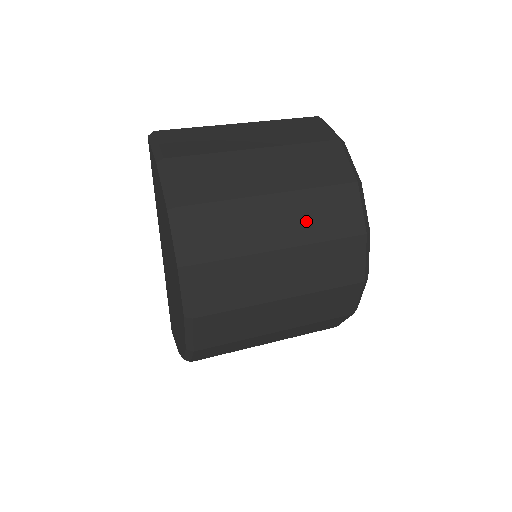
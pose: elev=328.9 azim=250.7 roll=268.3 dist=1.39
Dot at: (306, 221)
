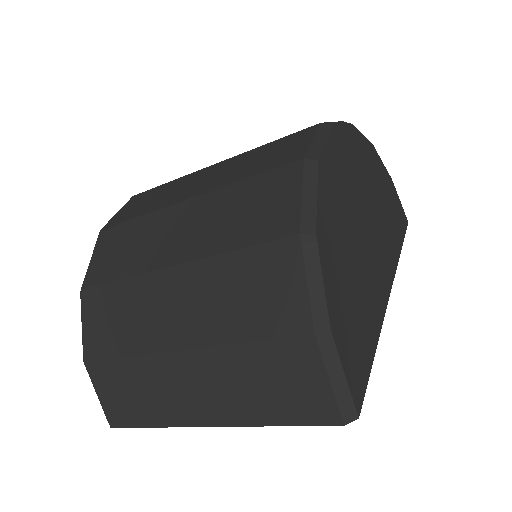
Dot at: occluded
